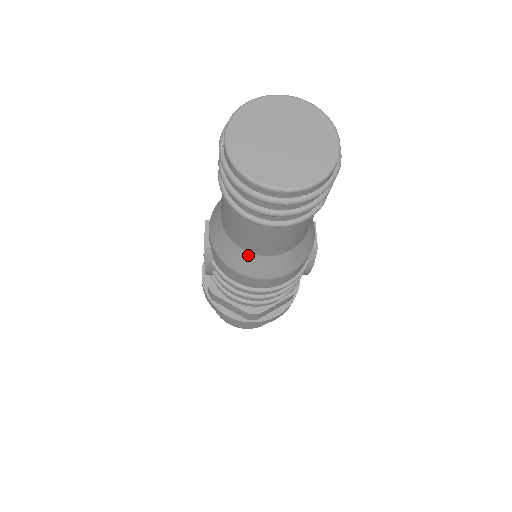
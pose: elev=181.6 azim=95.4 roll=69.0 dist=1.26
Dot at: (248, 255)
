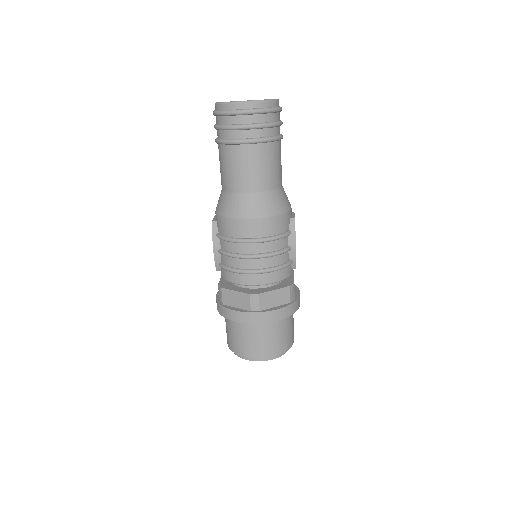
Dot at: (237, 196)
